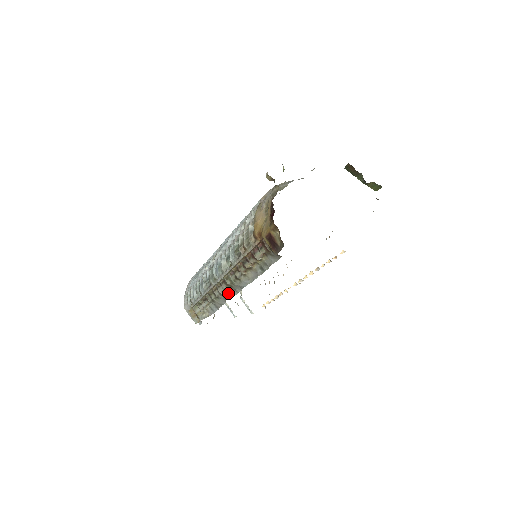
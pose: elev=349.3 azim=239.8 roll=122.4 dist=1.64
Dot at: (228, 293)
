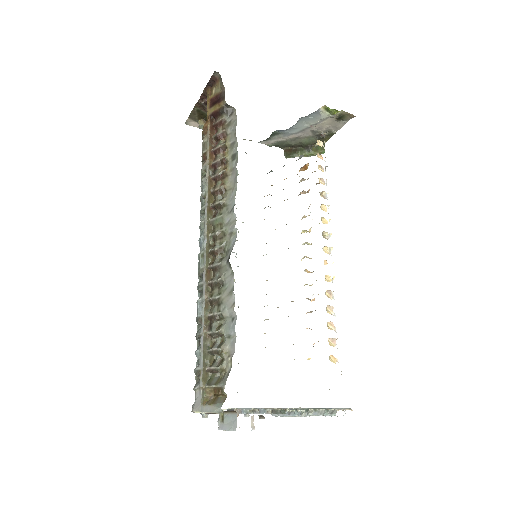
Dot at: (227, 253)
